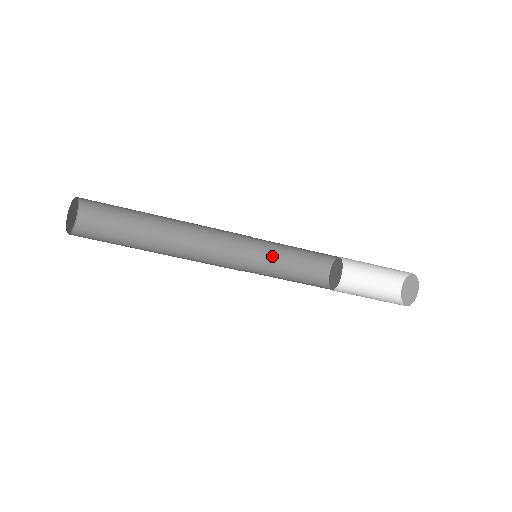
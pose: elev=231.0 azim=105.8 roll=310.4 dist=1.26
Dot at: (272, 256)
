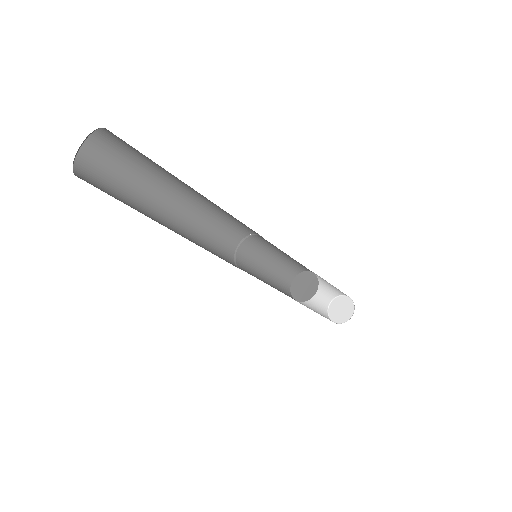
Dot at: (254, 267)
